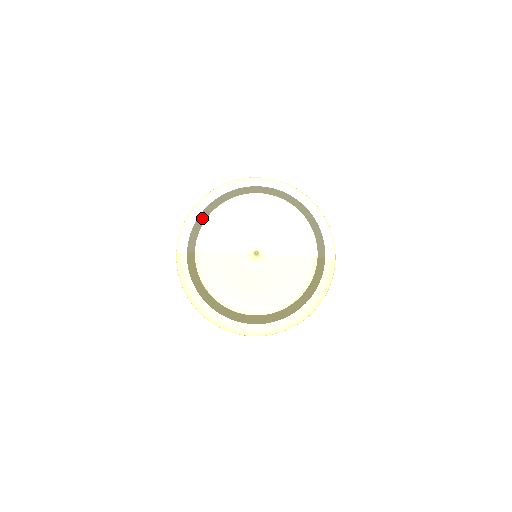
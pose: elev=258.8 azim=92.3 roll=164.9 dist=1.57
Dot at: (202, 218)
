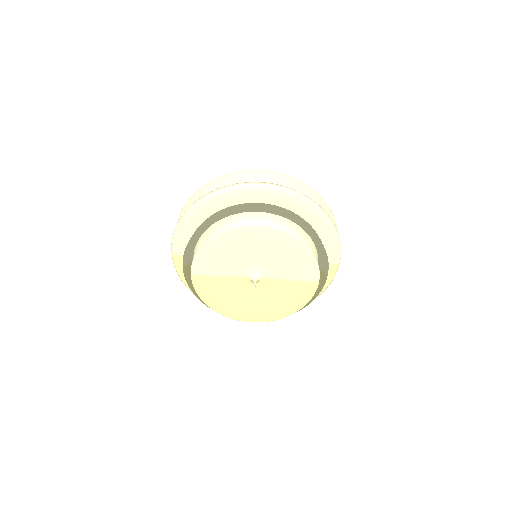
Dot at: (196, 236)
